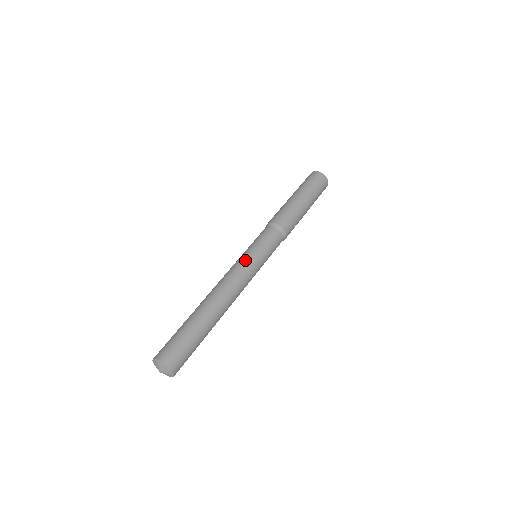
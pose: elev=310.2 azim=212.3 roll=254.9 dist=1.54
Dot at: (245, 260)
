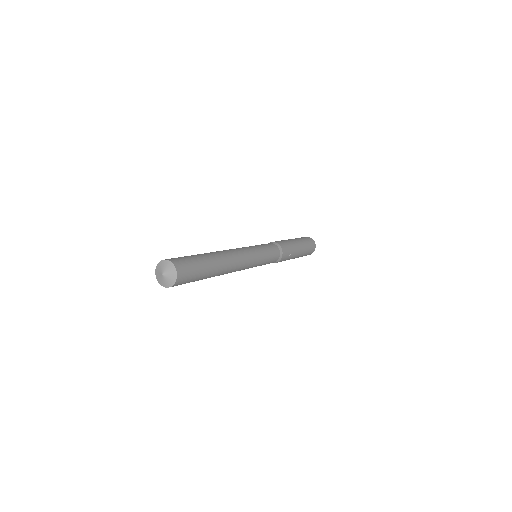
Dot at: (248, 247)
